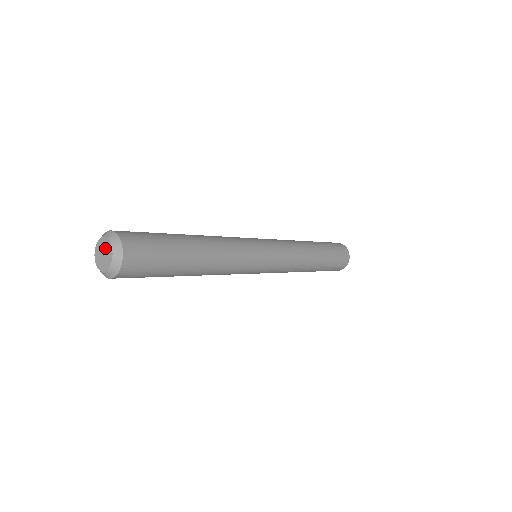
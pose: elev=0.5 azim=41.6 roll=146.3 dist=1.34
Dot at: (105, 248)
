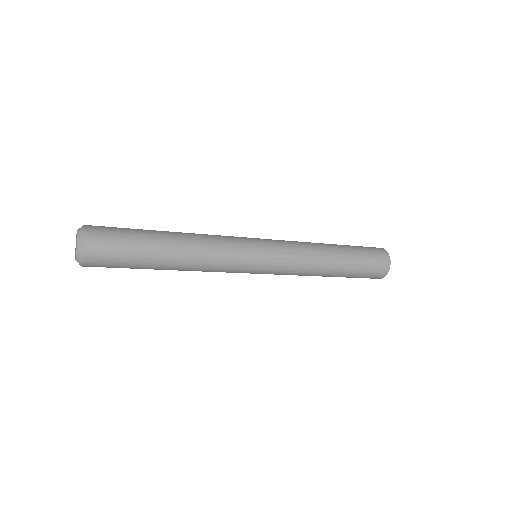
Dot at: (76, 244)
